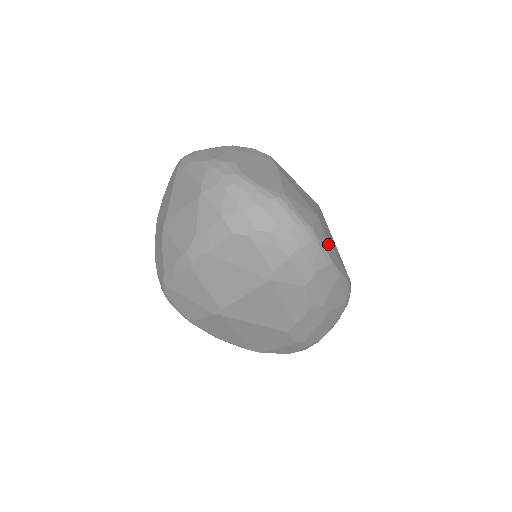
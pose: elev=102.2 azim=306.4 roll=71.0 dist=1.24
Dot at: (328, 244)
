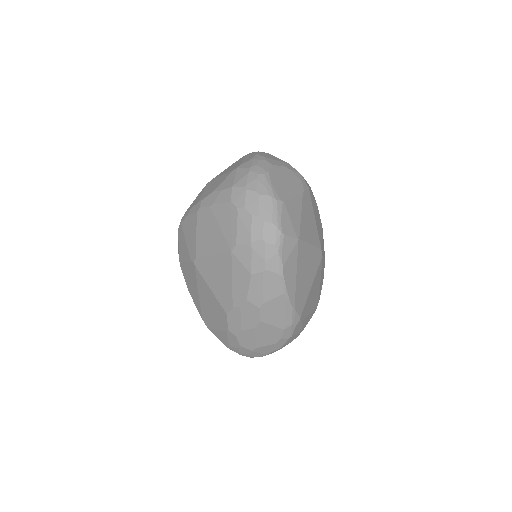
Dot at: (291, 262)
